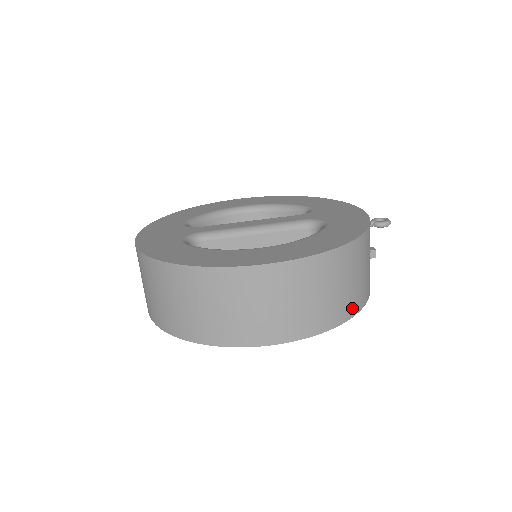
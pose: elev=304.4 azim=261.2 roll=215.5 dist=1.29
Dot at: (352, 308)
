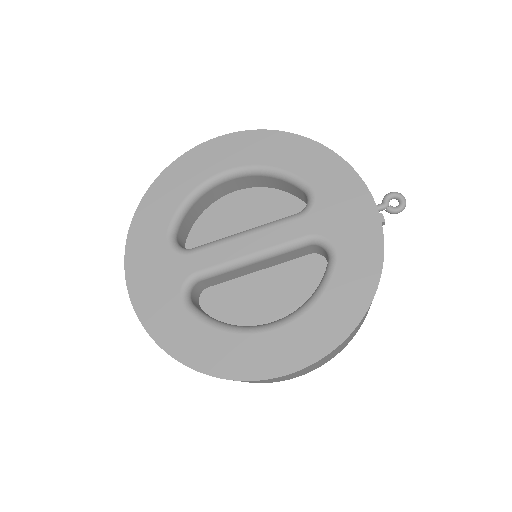
Dot at: occluded
